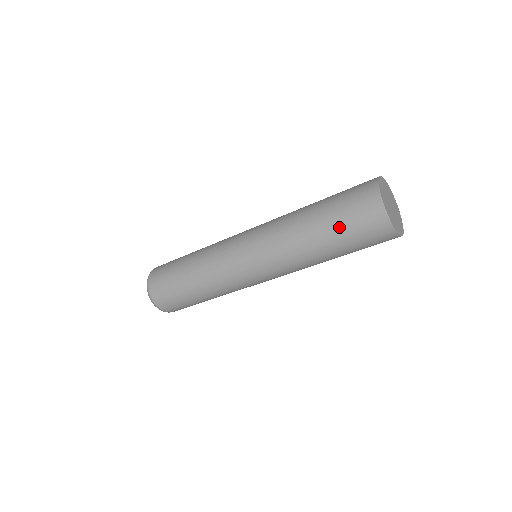
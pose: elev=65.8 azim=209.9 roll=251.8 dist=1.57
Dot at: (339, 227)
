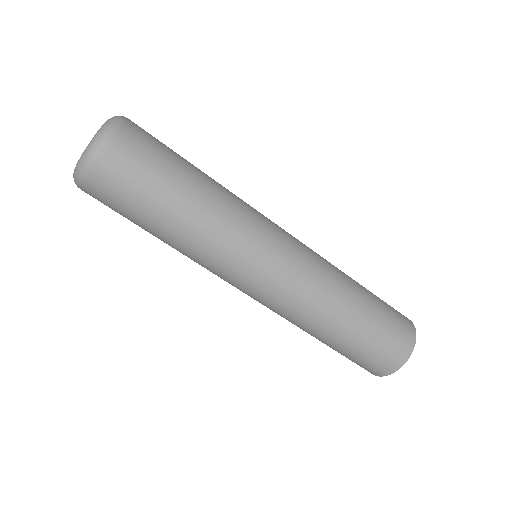
Dot at: (380, 309)
